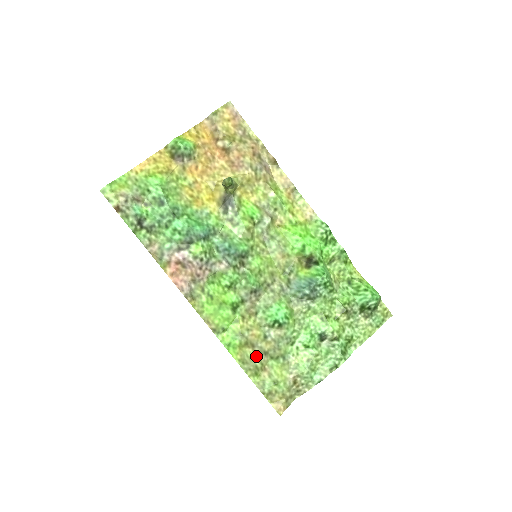
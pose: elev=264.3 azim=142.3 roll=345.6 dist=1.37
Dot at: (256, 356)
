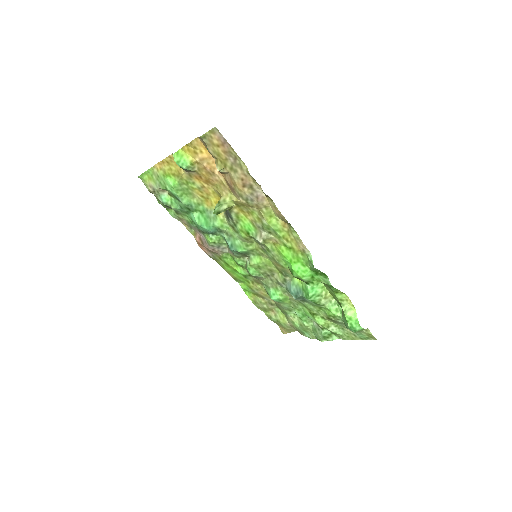
Dot at: (265, 303)
